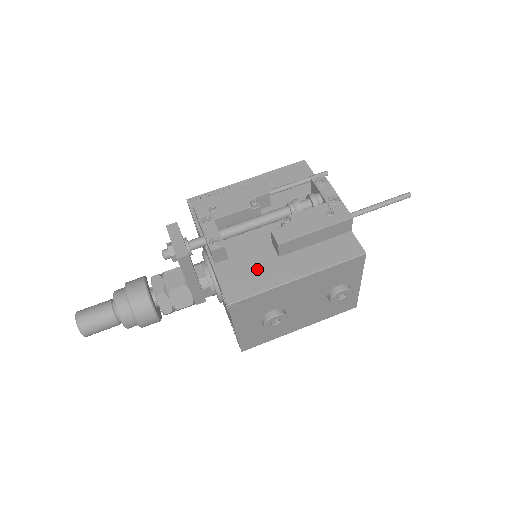
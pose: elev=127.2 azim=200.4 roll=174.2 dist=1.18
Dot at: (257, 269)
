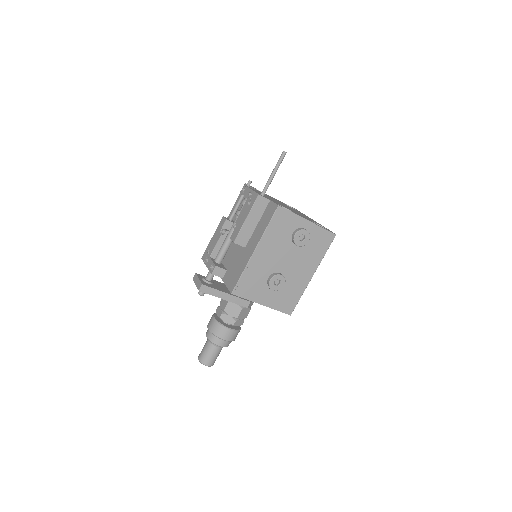
Dot at: (238, 263)
